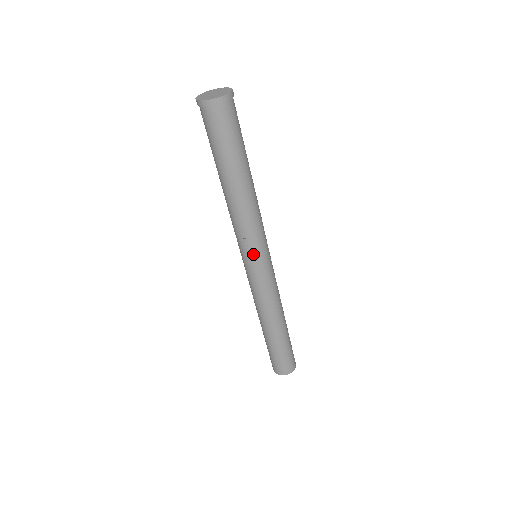
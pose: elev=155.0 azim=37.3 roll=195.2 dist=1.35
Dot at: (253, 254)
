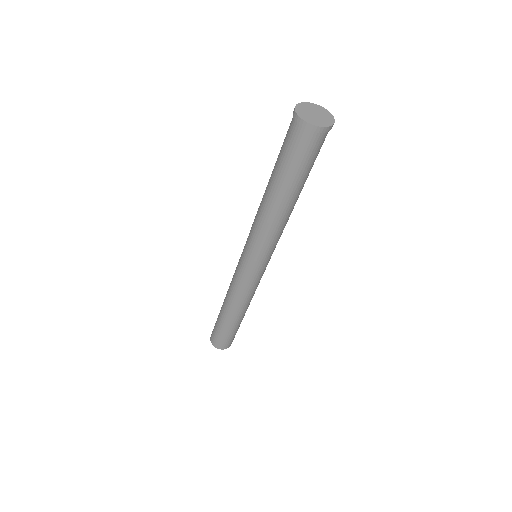
Dot at: (253, 256)
